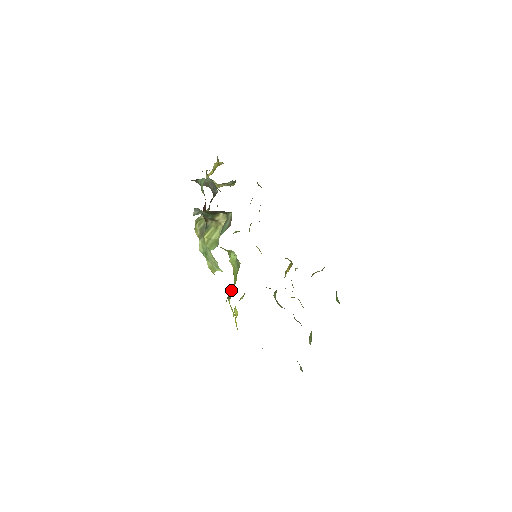
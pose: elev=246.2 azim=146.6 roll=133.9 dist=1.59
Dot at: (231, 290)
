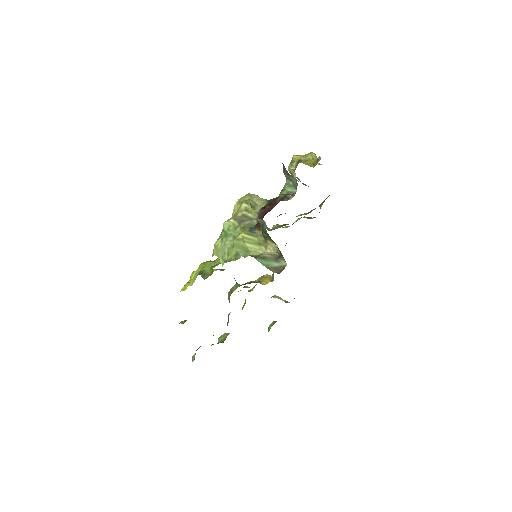
Dot at: (211, 272)
